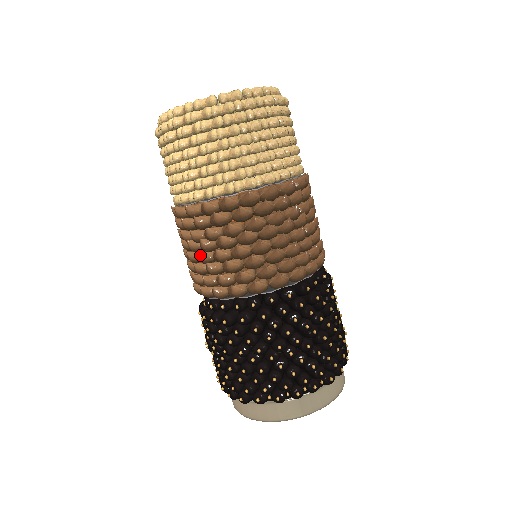
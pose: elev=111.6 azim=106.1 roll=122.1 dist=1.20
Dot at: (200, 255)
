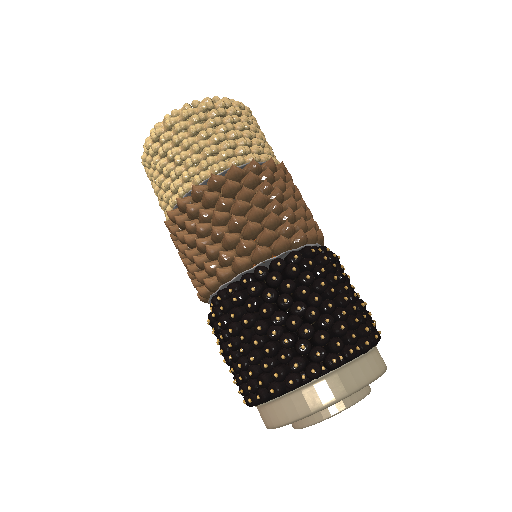
Dot at: (198, 241)
